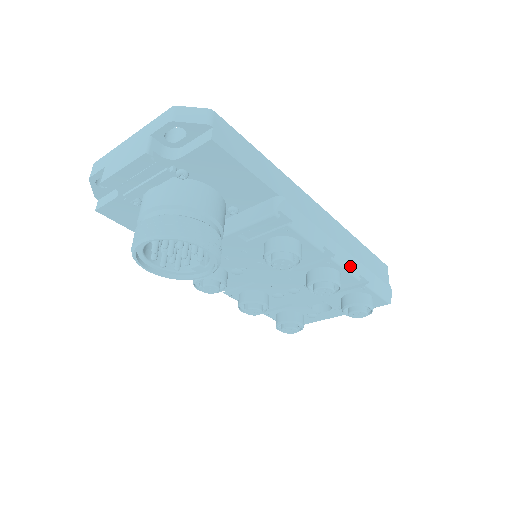
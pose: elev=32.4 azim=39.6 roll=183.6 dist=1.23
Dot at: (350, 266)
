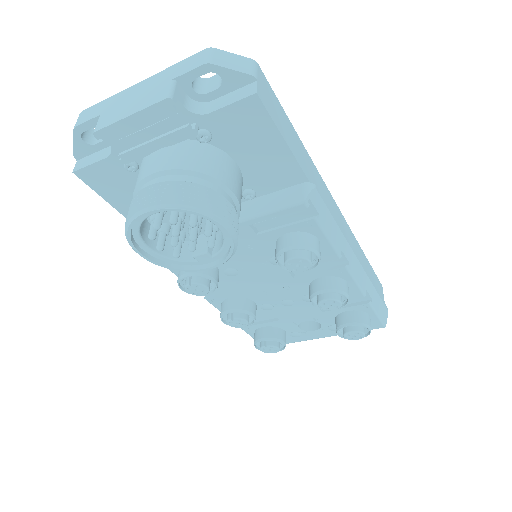
Dot at: (360, 279)
